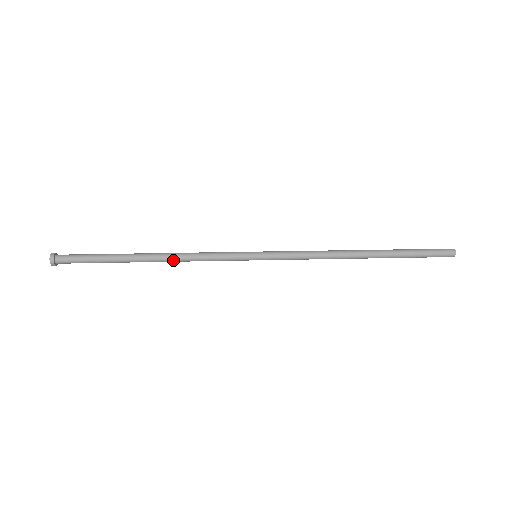
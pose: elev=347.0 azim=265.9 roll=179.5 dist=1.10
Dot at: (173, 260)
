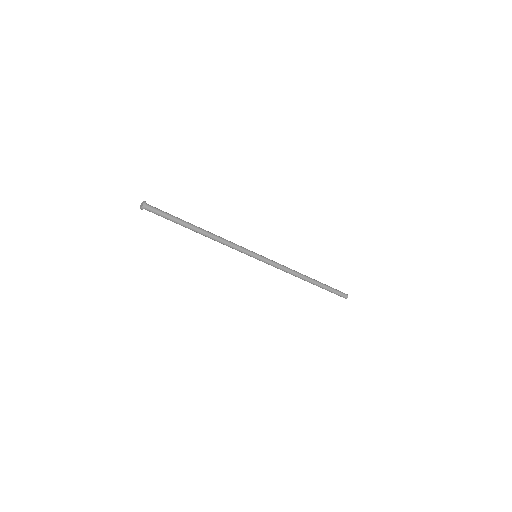
Dot at: (214, 235)
